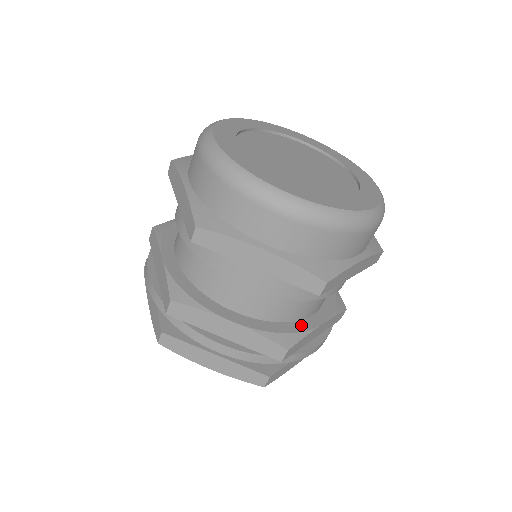
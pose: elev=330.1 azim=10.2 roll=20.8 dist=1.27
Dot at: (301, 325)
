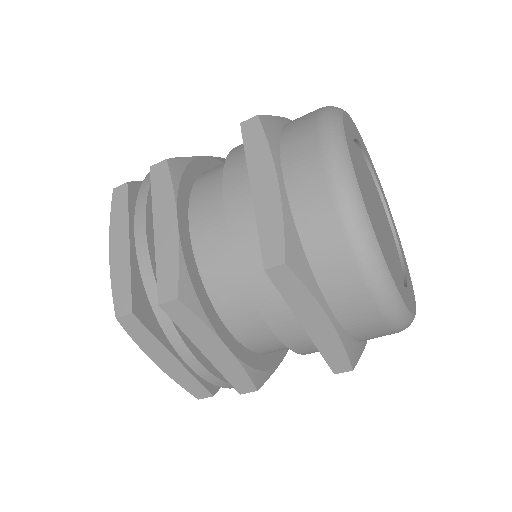
Dot at: (271, 360)
